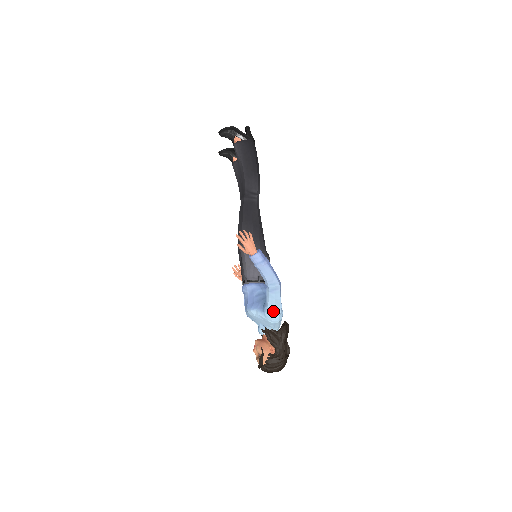
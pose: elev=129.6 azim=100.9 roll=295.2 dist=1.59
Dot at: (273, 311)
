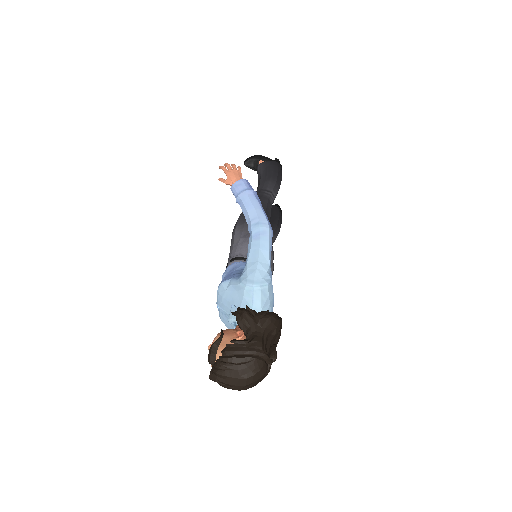
Dot at: (253, 269)
